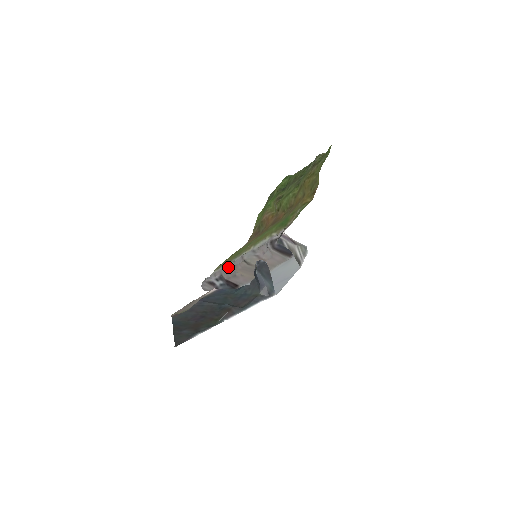
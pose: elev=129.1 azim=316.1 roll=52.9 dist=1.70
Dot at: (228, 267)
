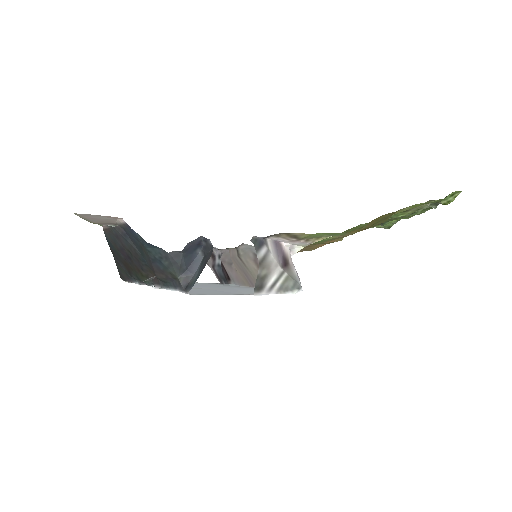
Dot at: occluded
